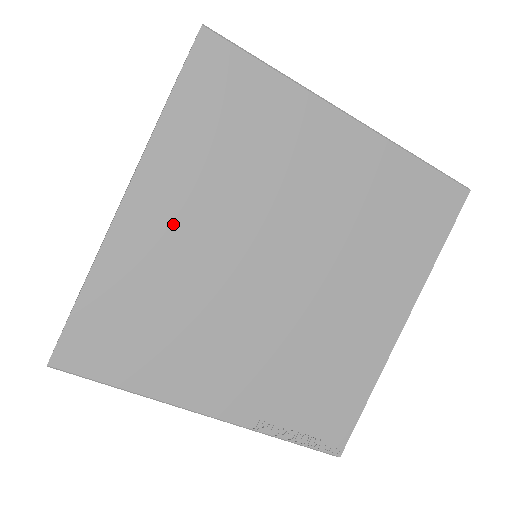
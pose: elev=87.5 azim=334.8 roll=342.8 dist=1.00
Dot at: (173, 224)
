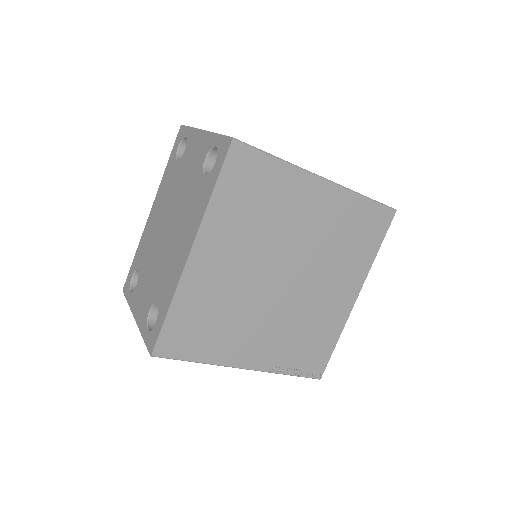
Dot at: (220, 262)
